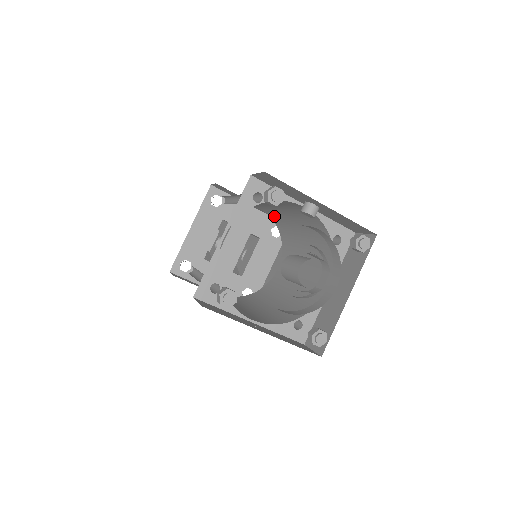
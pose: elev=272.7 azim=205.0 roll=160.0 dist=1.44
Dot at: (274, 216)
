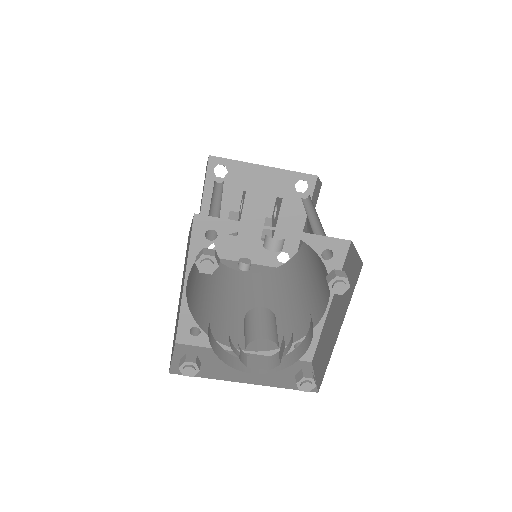
Dot at: occluded
